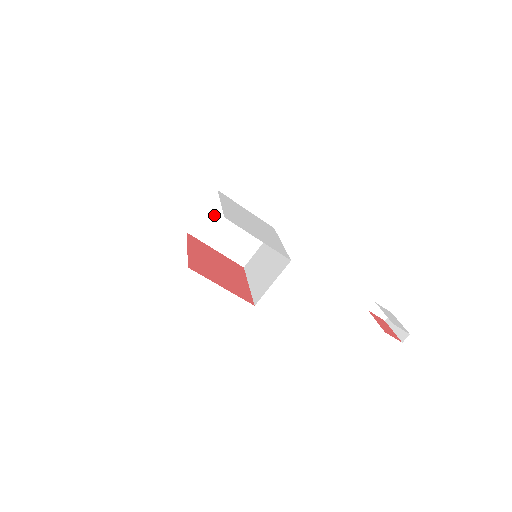
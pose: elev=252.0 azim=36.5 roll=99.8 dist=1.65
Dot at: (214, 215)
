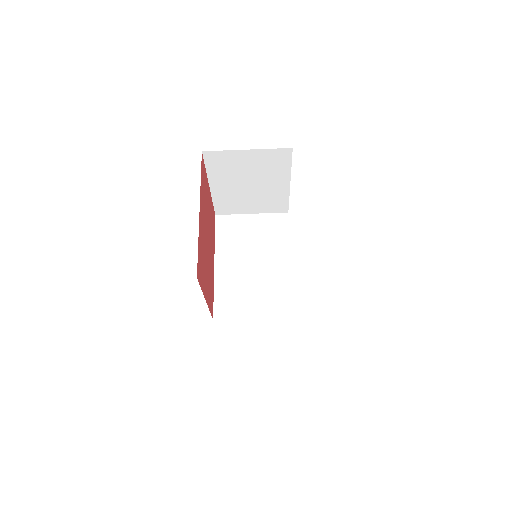
Dot at: (254, 162)
